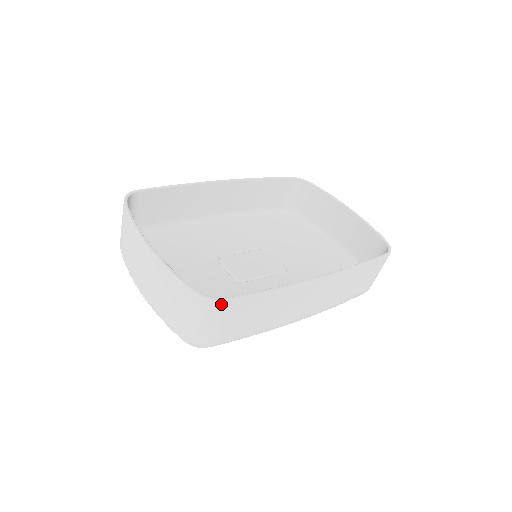
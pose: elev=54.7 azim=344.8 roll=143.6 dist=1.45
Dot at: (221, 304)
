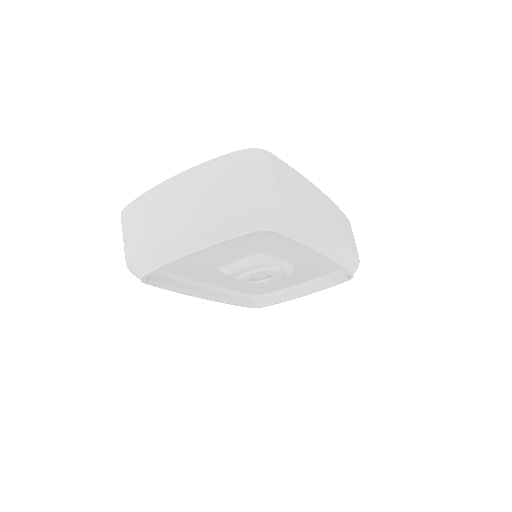
Dot at: (266, 154)
